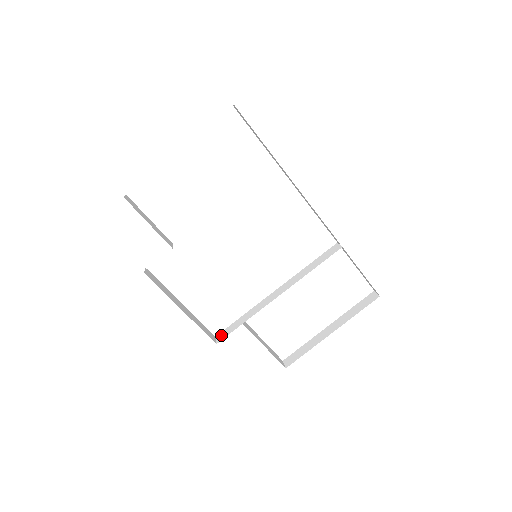
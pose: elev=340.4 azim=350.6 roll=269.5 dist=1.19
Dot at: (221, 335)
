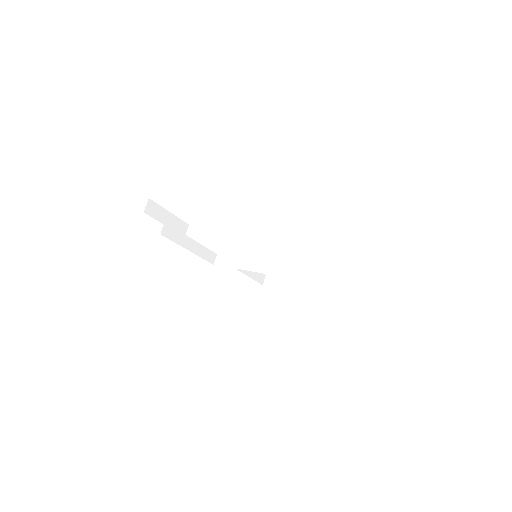
Dot at: (220, 259)
